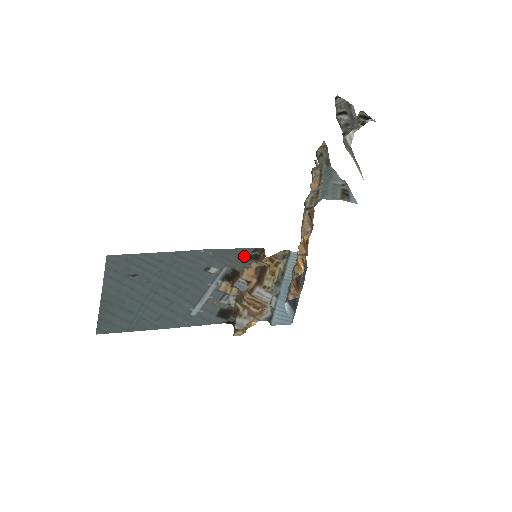
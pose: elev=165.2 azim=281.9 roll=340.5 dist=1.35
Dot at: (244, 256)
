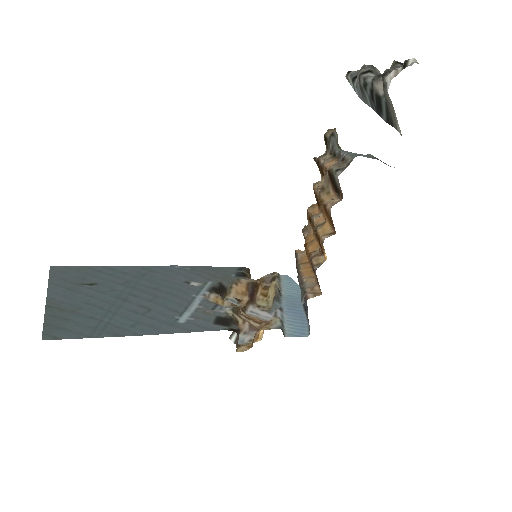
Dot at: (229, 273)
